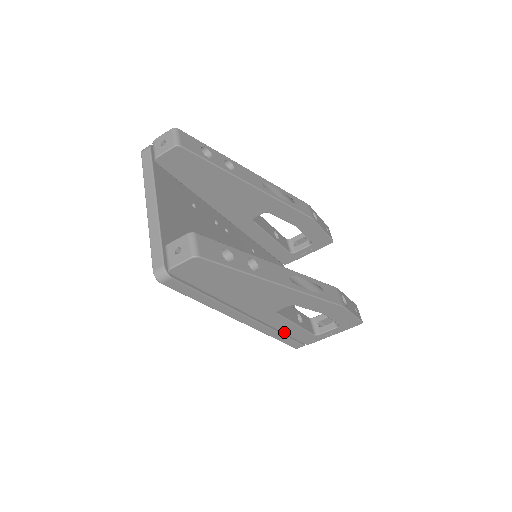
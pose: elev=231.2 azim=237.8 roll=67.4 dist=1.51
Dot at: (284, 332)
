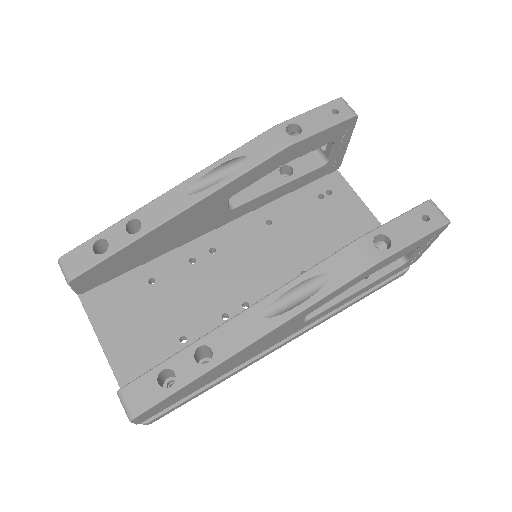
Dot at: (355, 297)
